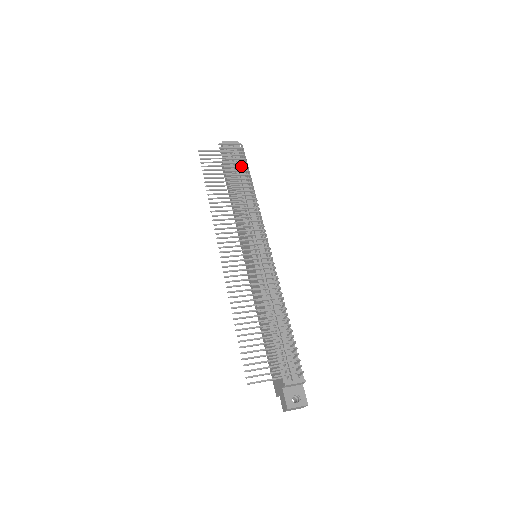
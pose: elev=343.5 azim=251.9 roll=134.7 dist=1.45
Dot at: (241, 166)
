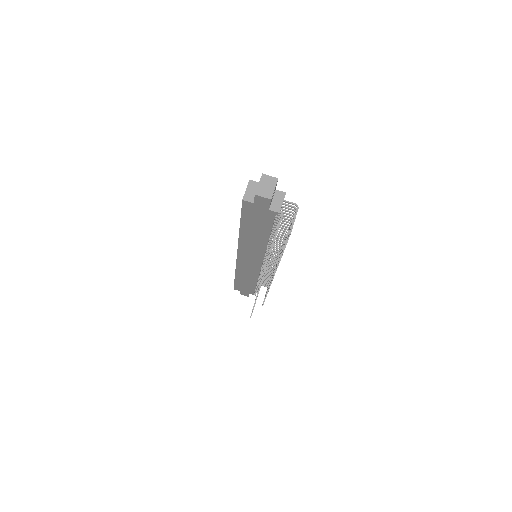
Dot at: occluded
